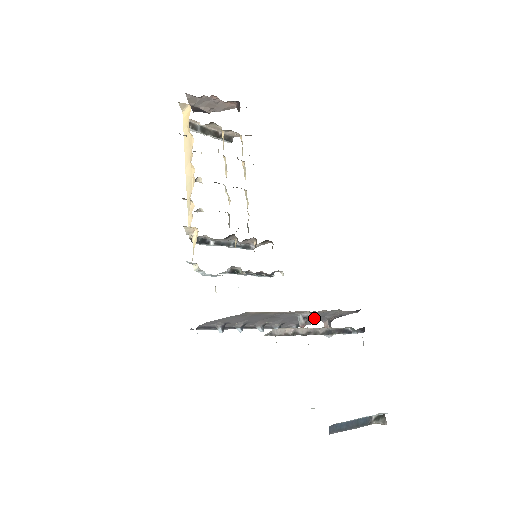
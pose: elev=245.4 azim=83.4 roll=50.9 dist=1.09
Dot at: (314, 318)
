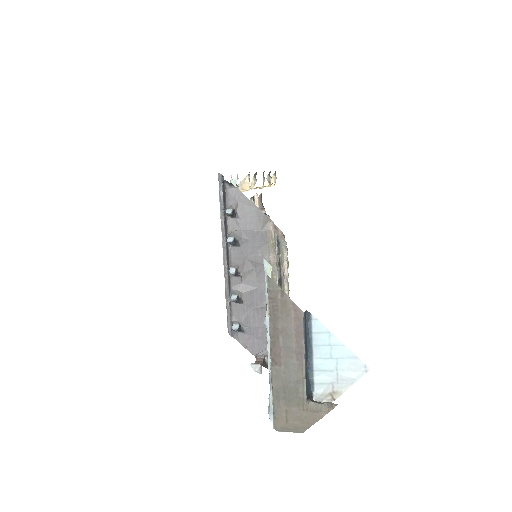
Dot at: (261, 336)
